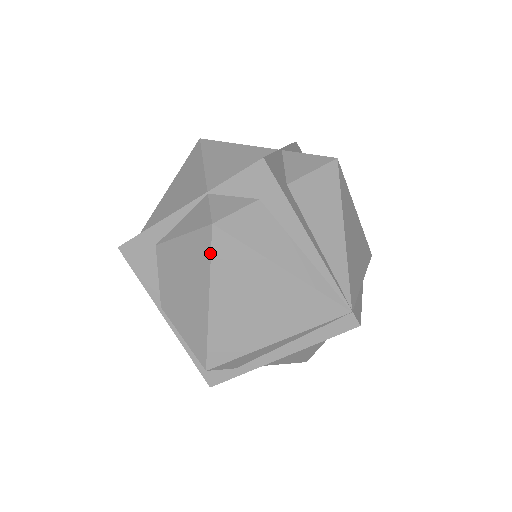
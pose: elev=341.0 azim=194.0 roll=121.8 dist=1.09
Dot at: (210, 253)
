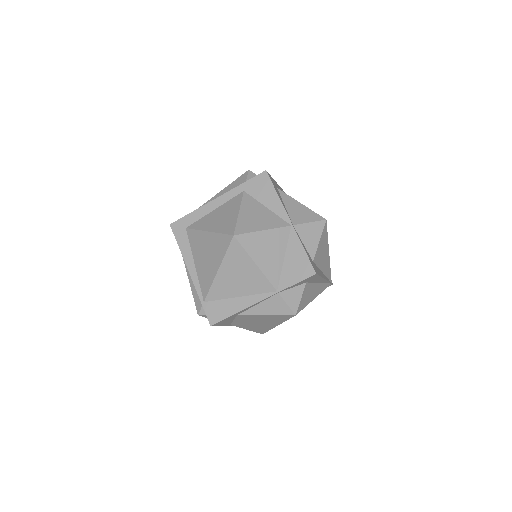
Dot at: (288, 319)
